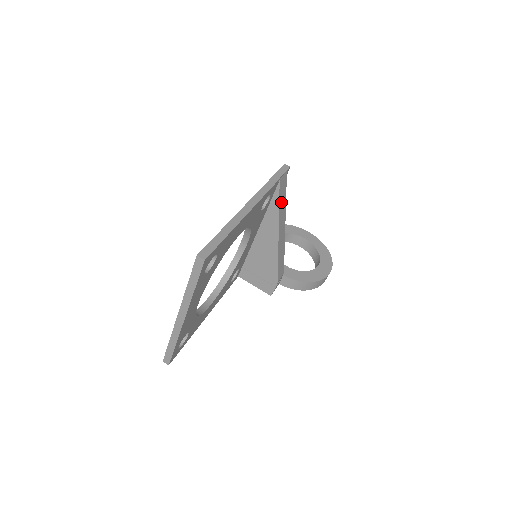
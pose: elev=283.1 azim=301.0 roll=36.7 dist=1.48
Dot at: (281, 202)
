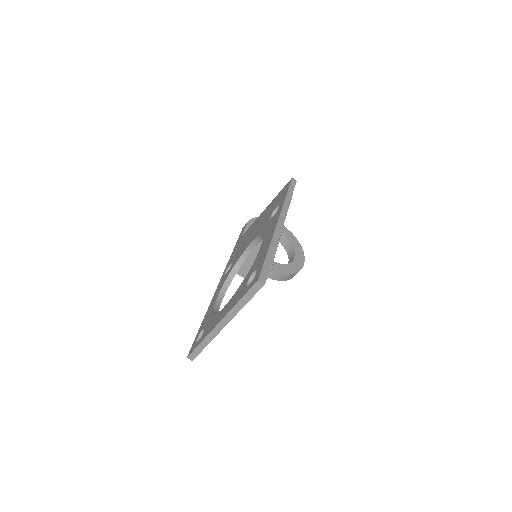
Dot at: occluded
